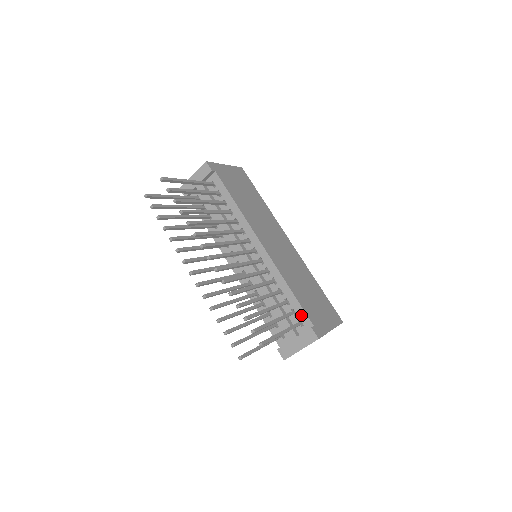
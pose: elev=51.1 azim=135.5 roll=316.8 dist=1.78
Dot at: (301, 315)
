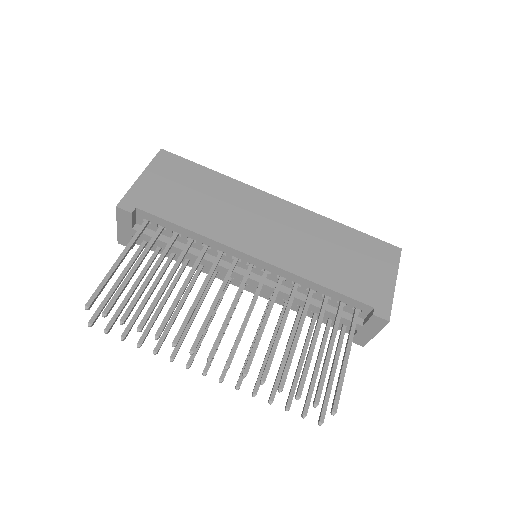
Dot at: (352, 303)
